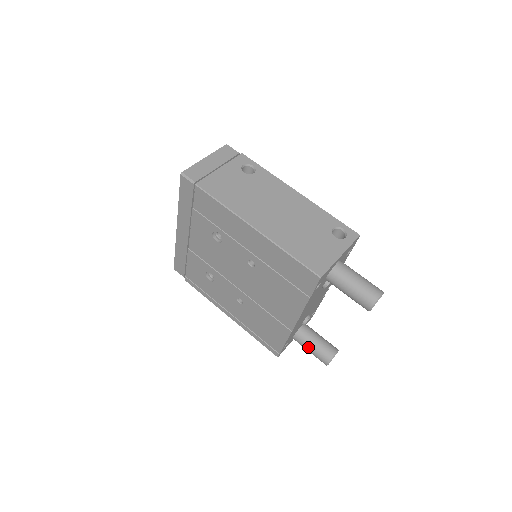
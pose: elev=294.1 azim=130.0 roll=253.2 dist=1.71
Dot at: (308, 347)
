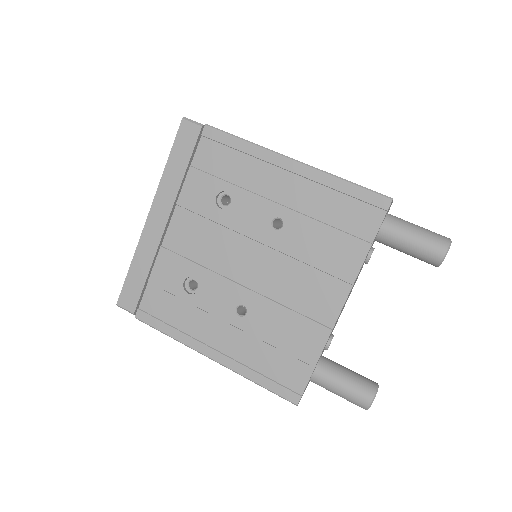
Dot at: (339, 381)
